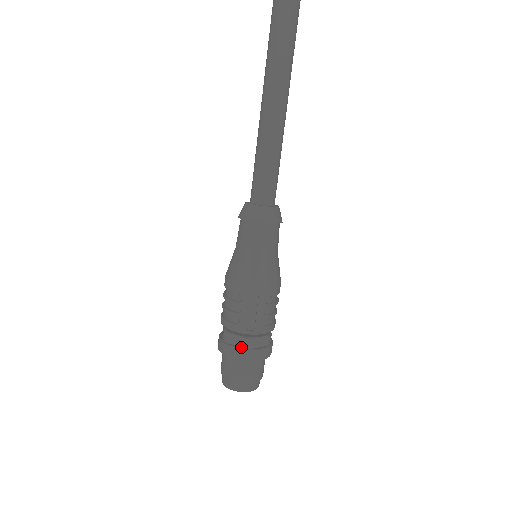
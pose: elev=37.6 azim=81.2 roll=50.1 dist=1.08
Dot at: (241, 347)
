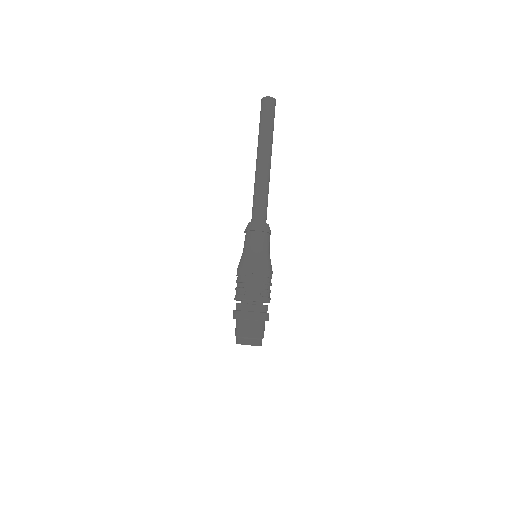
Dot at: (247, 311)
